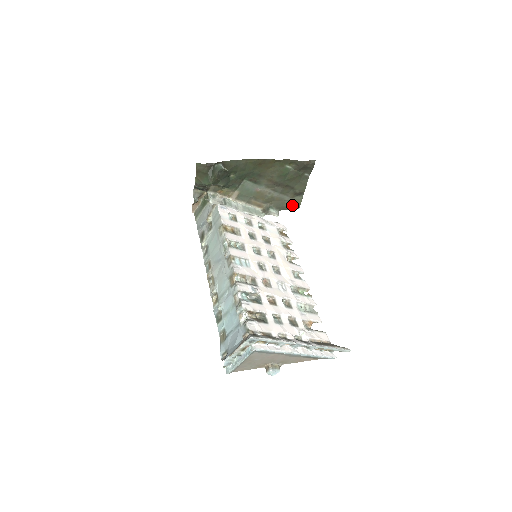
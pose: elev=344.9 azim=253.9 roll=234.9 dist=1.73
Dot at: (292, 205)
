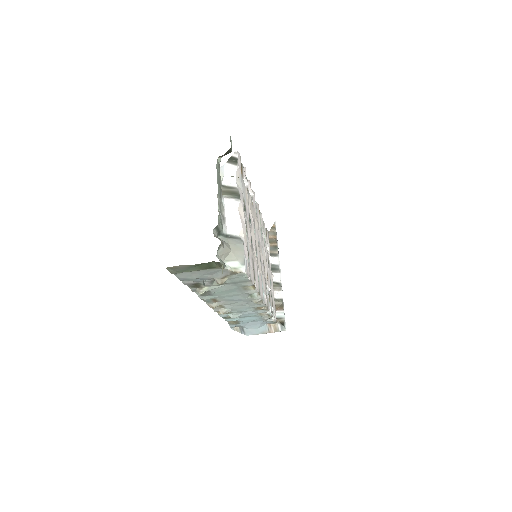
Dot at: occluded
